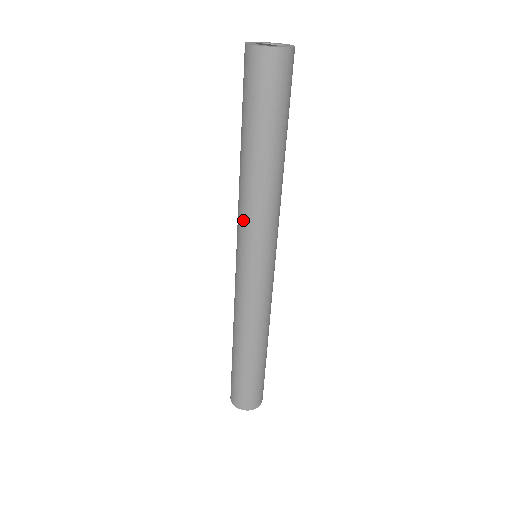
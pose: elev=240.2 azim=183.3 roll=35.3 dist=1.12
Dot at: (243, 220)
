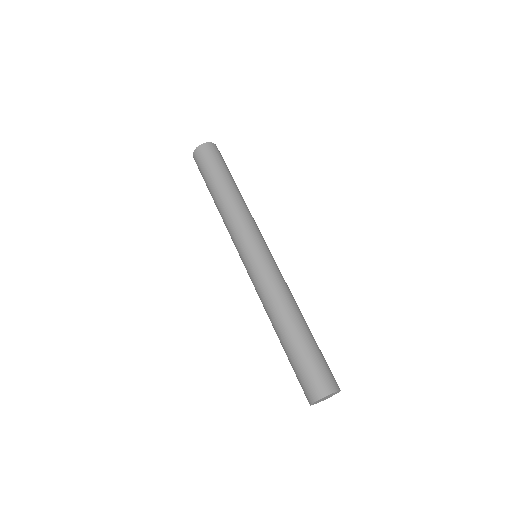
Dot at: (233, 227)
